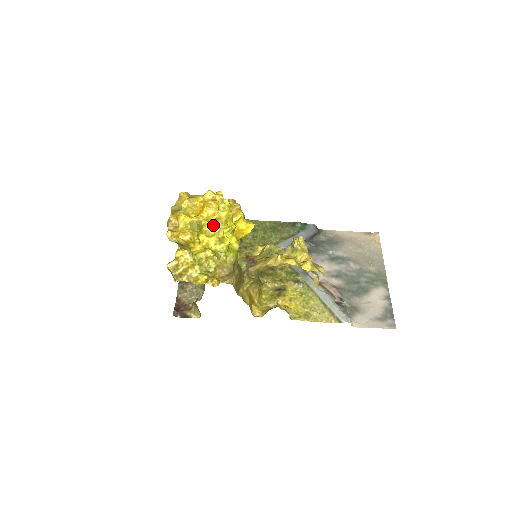
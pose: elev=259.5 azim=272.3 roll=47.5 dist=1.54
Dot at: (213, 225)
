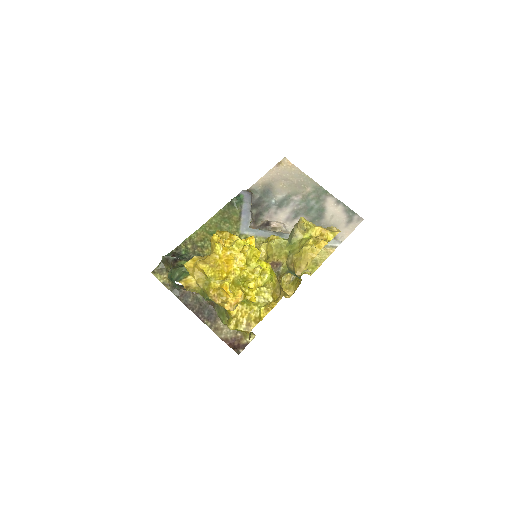
Dot at: (250, 268)
